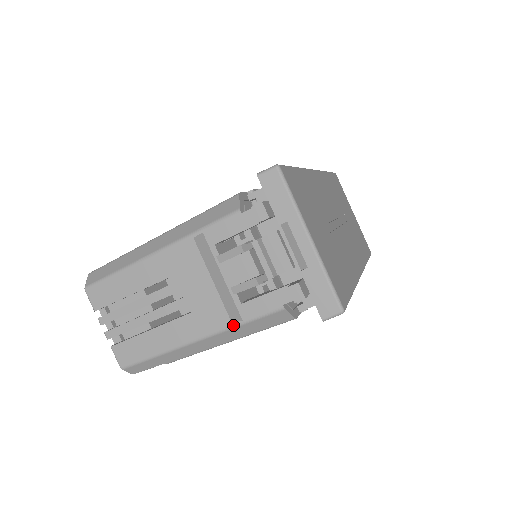
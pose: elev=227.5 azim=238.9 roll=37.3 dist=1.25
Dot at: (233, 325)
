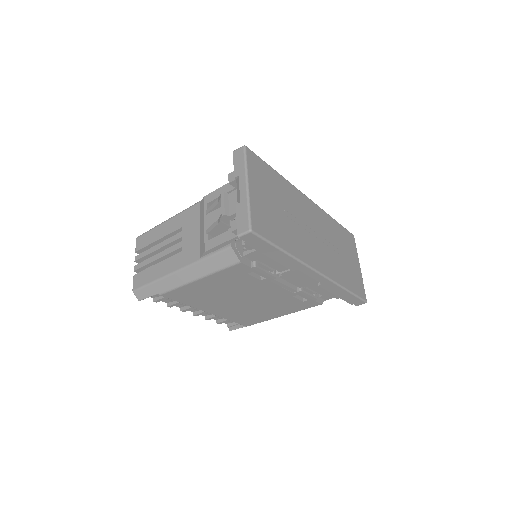
Dot at: (201, 259)
